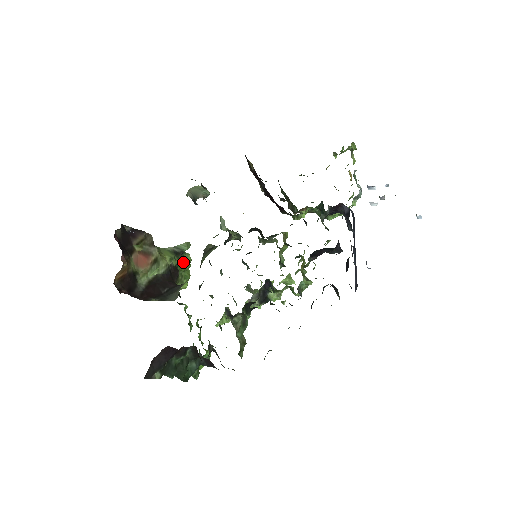
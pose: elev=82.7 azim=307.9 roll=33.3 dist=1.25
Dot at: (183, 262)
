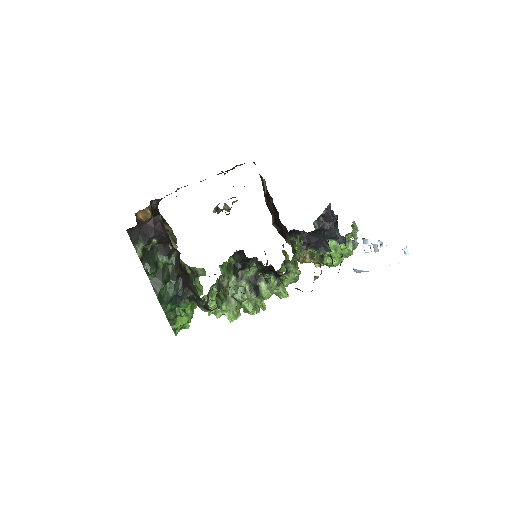
Dot at: (195, 285)
